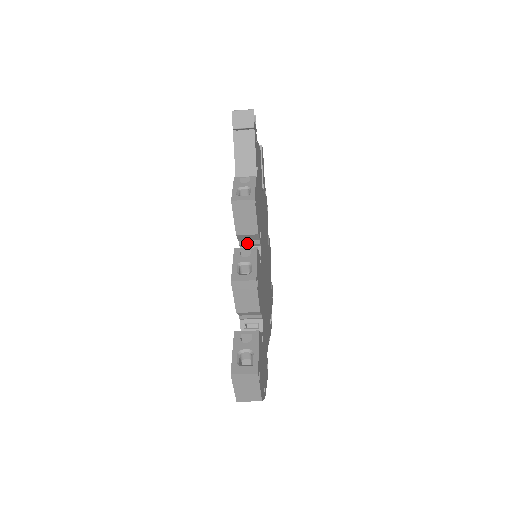
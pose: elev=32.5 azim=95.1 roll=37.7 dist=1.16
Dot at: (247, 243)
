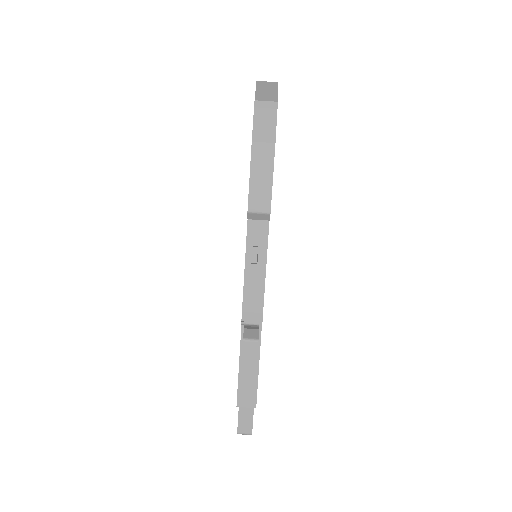
Dot at: occluded
